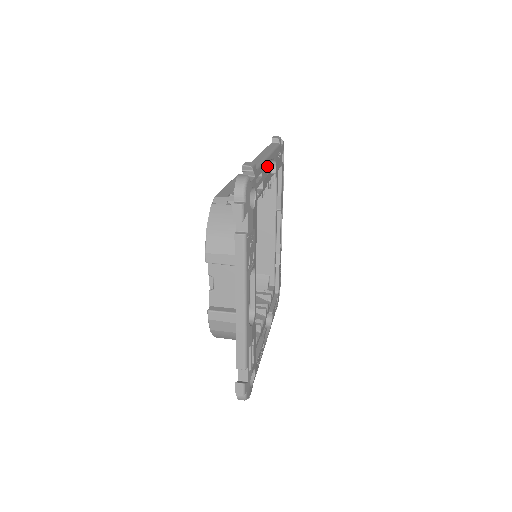
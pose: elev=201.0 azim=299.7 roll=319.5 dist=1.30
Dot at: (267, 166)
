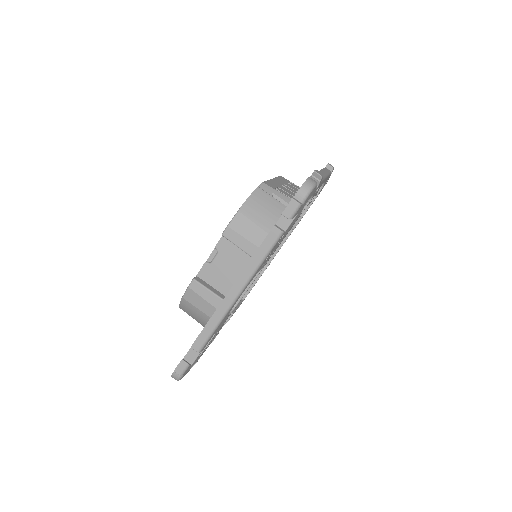
Dot at: occluded
